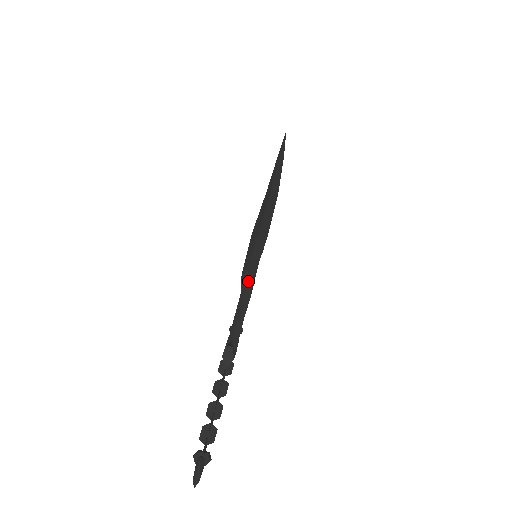
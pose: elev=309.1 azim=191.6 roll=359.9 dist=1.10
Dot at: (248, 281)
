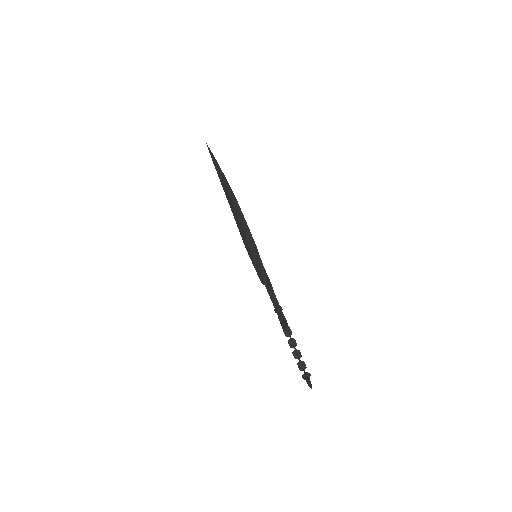
Dot at: (267, 283)
